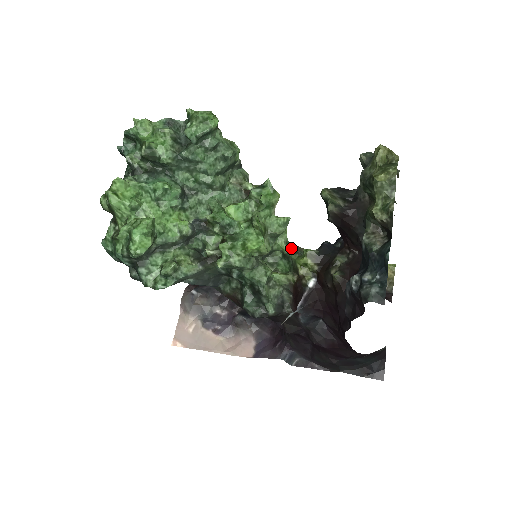
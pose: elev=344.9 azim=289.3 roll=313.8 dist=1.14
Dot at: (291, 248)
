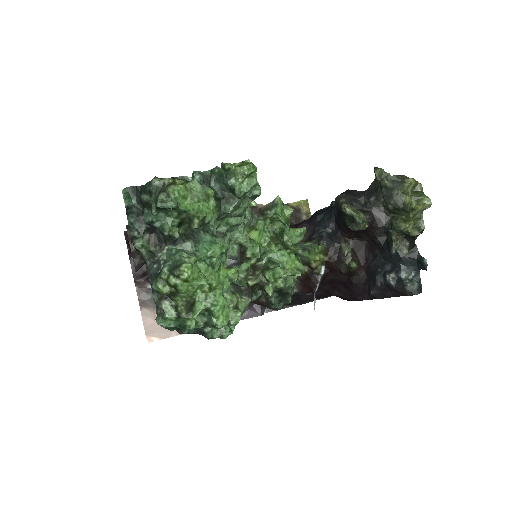
Dot at: (297, 246)
